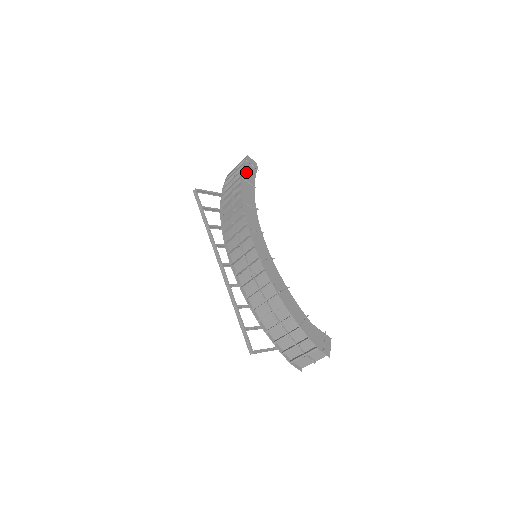
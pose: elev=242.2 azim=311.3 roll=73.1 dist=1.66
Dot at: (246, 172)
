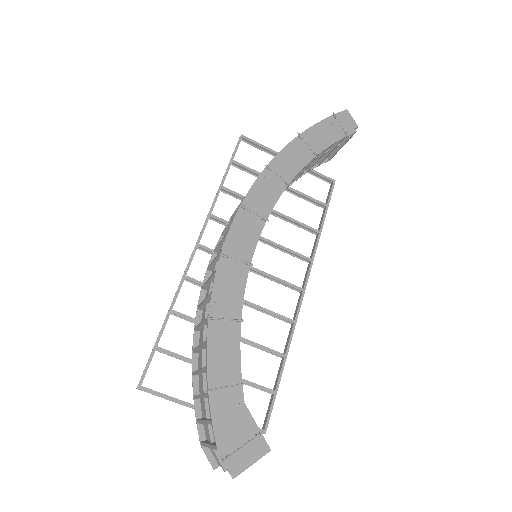
Dot at: (320, 129)
